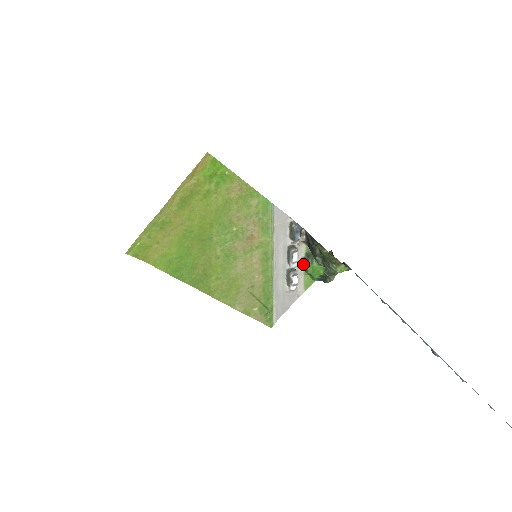
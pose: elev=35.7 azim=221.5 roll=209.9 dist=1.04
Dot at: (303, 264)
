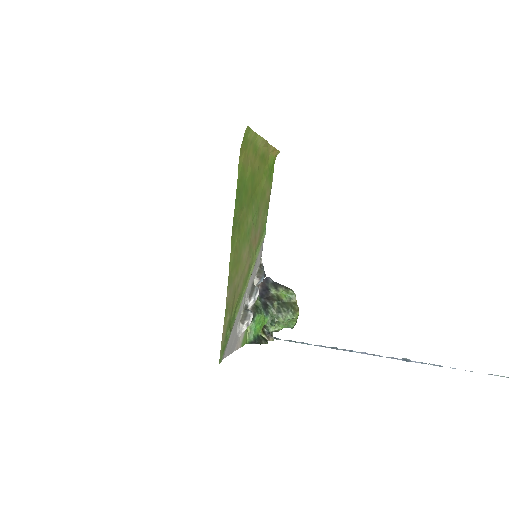
Dot at: occluded
